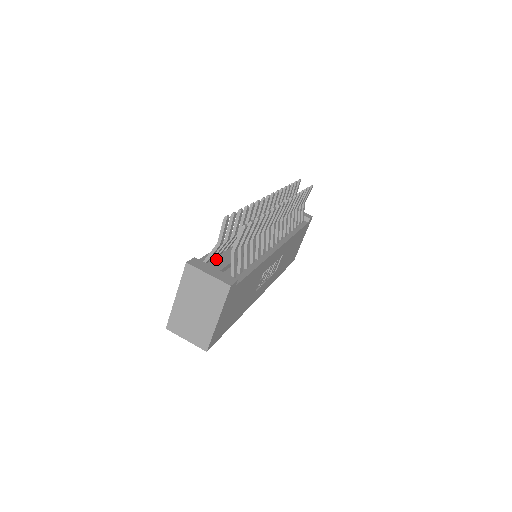
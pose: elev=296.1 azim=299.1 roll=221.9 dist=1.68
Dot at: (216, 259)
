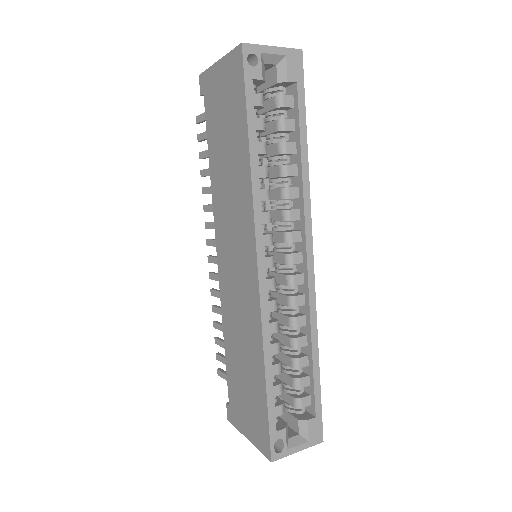
Dot at: occluded
